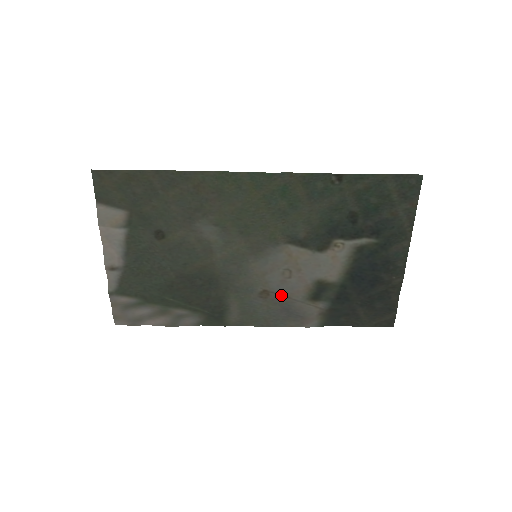
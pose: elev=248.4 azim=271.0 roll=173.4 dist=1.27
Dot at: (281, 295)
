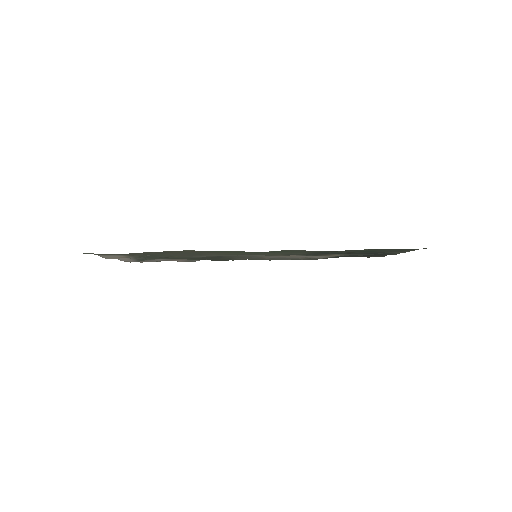
Dot at: occluded
